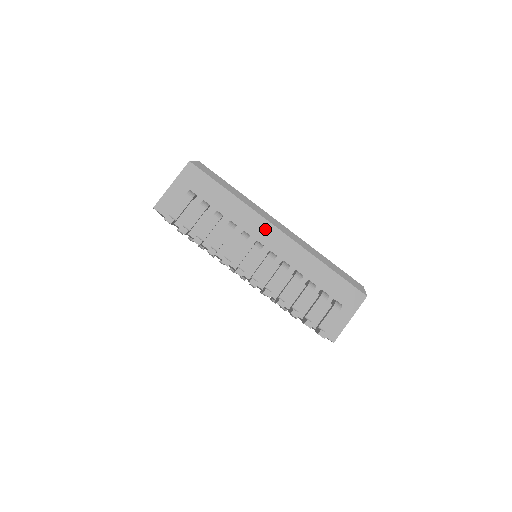
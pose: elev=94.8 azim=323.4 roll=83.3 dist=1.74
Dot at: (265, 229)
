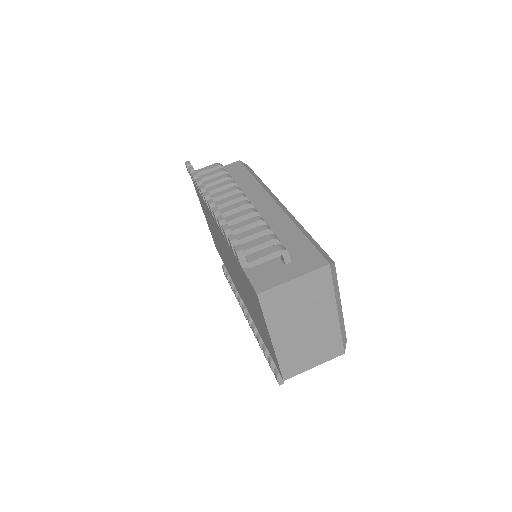
Dot at: (262, 199)
